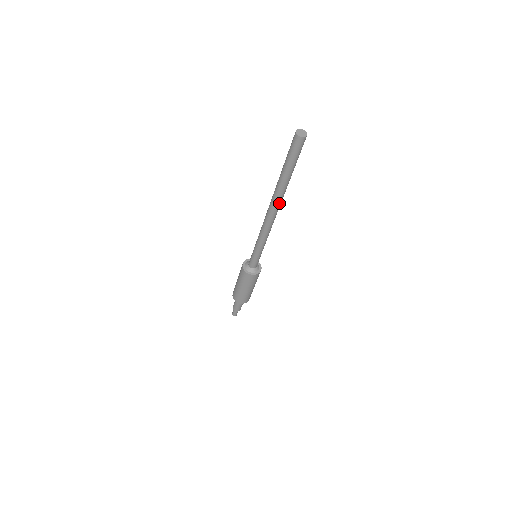
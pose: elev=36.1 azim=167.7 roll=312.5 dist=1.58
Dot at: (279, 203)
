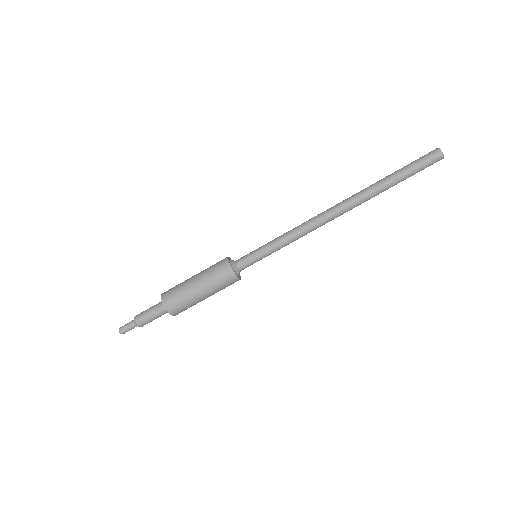
Dot at: (355, 205)
